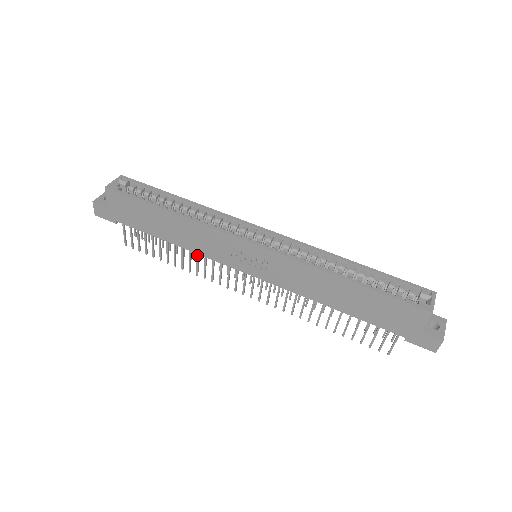
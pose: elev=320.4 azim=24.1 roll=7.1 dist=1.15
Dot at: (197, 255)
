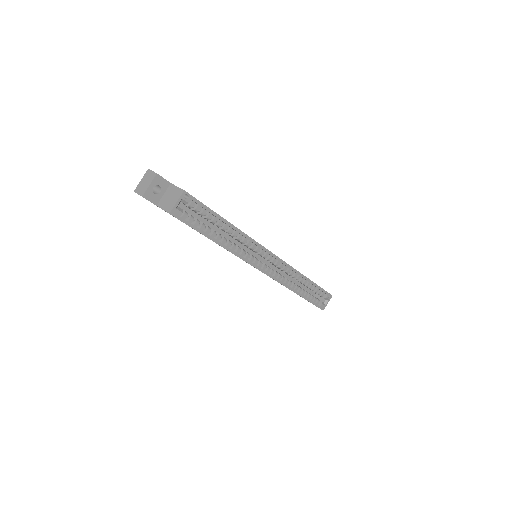
Dot at: occluded
